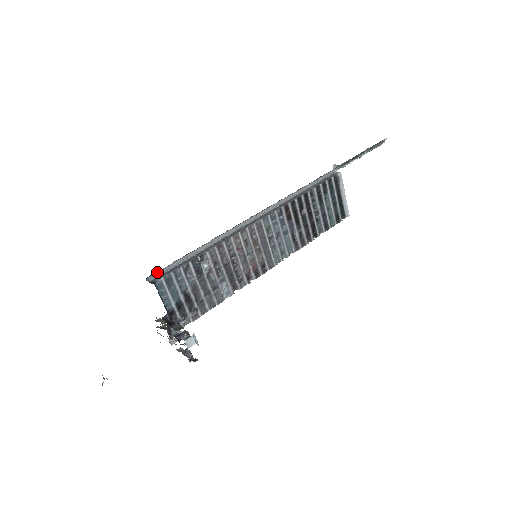
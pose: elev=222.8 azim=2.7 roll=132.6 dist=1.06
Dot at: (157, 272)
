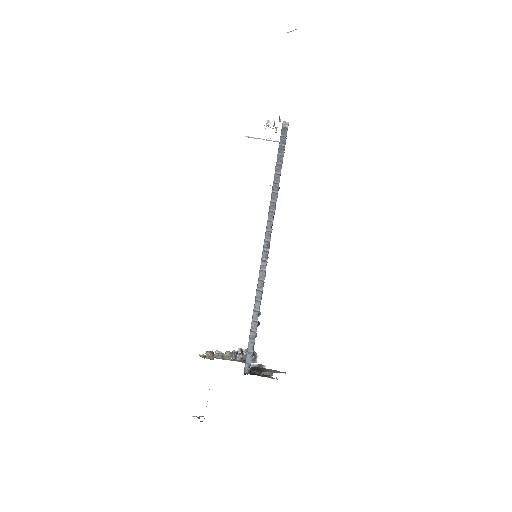
Dot at: (245, 362)
